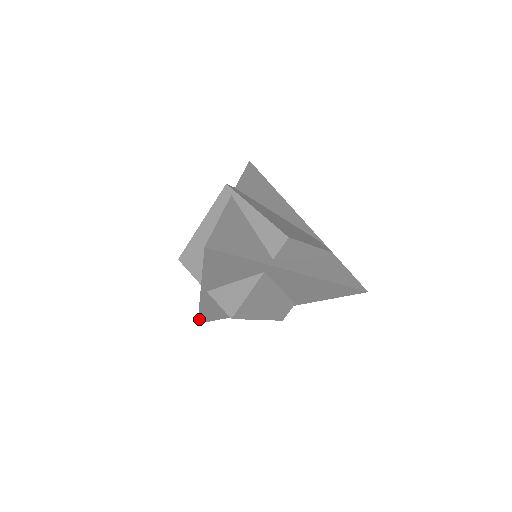
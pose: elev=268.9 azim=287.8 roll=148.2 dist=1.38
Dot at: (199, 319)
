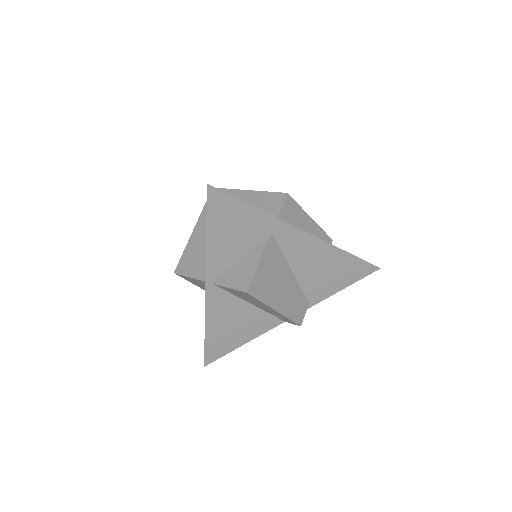
Dot at: (205, 355)
